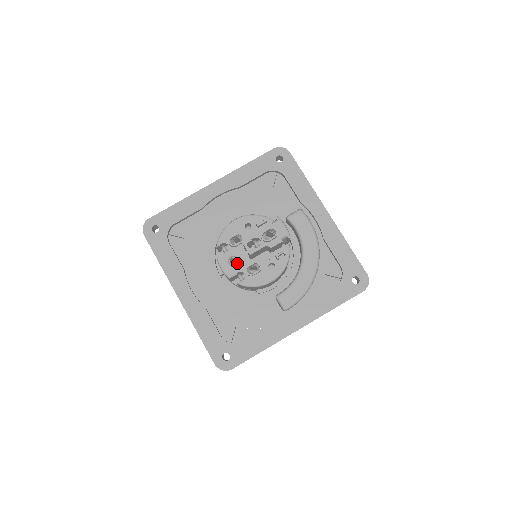
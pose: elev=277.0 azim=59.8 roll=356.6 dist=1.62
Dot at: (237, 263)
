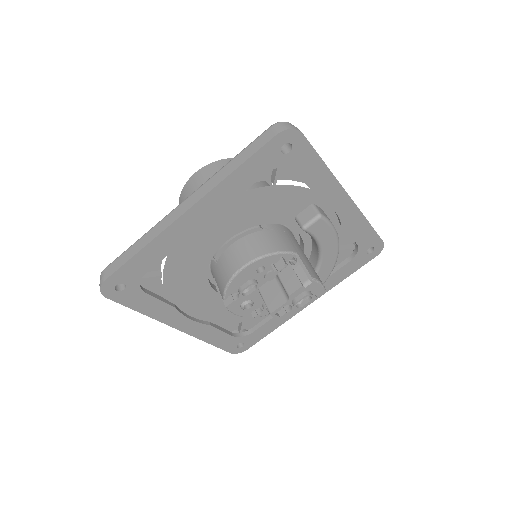
Dot at: (252, 305)
